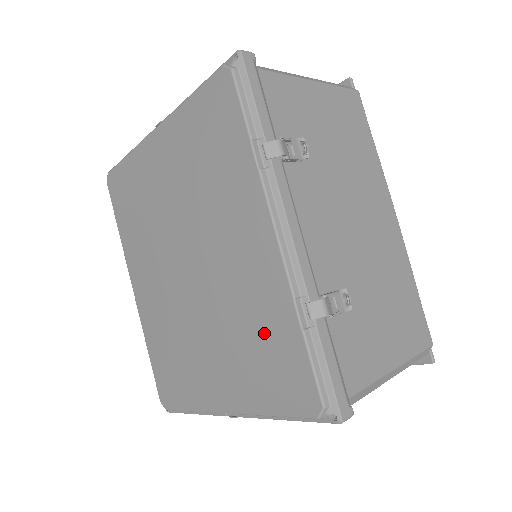
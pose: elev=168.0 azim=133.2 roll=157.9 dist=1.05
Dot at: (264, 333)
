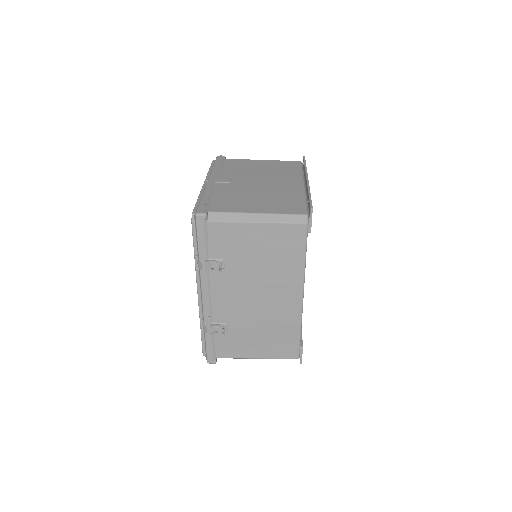
Dot at: occluded
